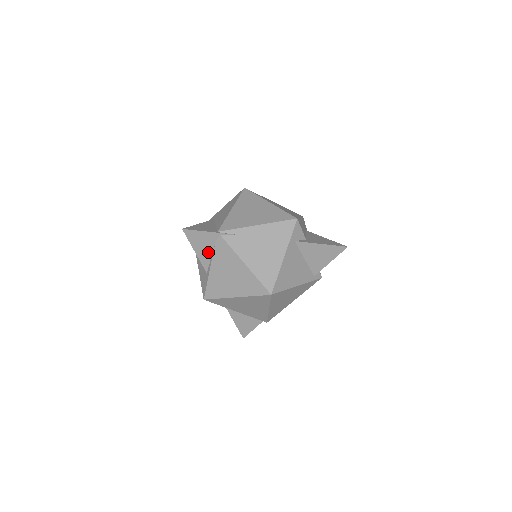
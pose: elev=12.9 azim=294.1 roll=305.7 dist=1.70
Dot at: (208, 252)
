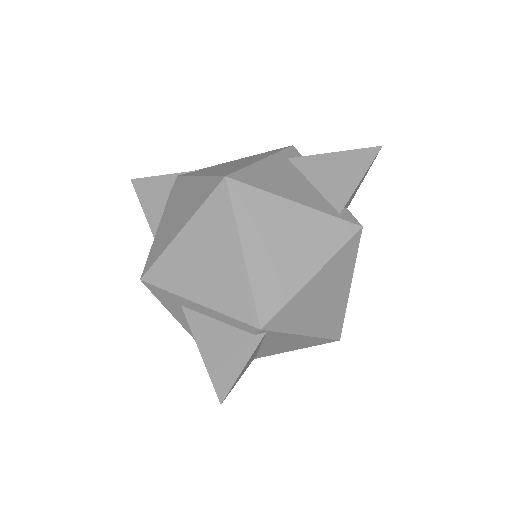
Dot at: (161, 206)
